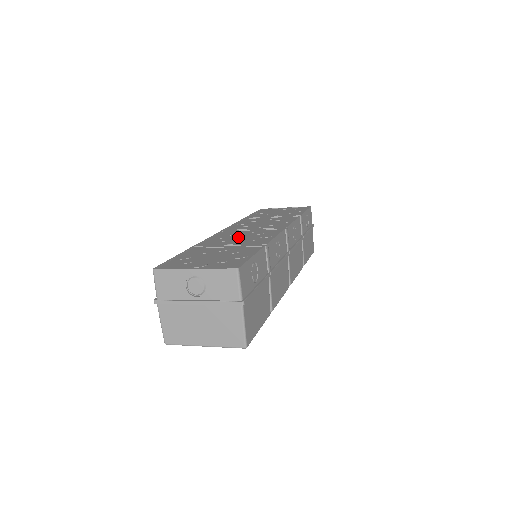
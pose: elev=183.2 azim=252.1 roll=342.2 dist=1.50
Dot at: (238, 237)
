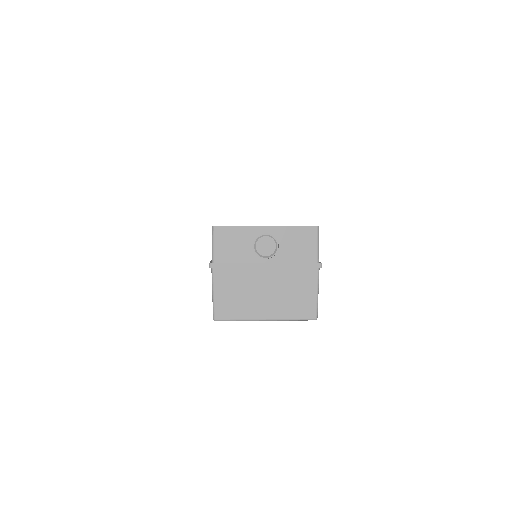
Dot at: occluded
